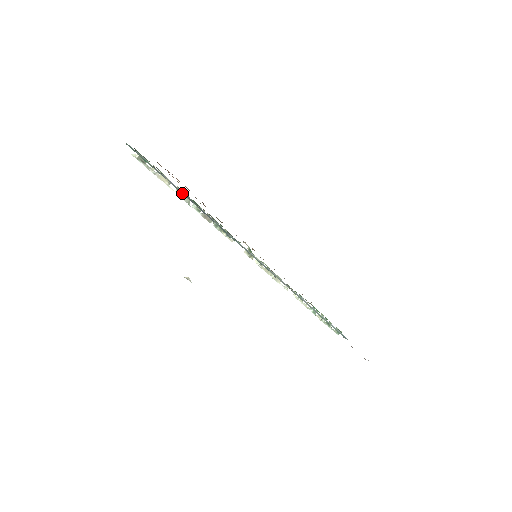
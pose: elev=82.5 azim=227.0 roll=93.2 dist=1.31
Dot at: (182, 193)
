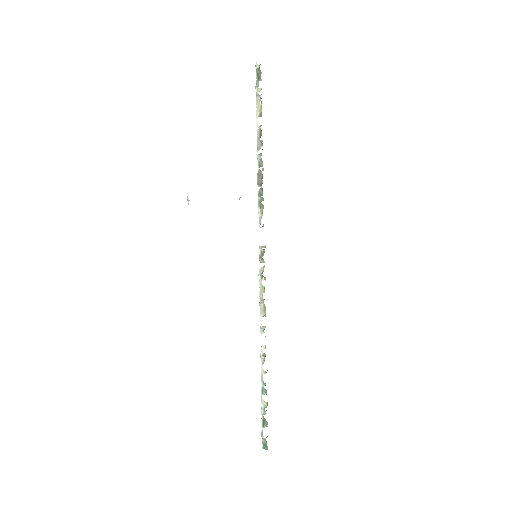
Dot at: occluded
